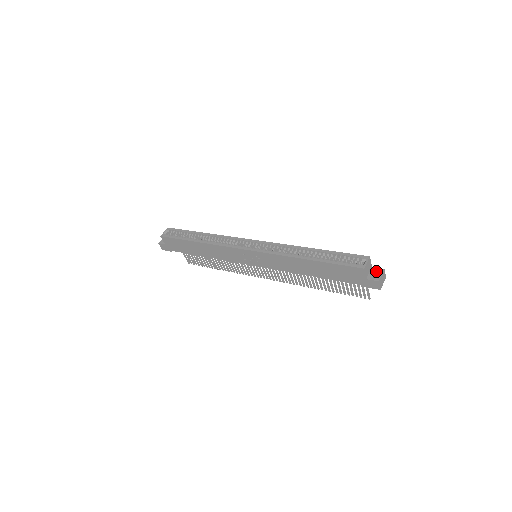
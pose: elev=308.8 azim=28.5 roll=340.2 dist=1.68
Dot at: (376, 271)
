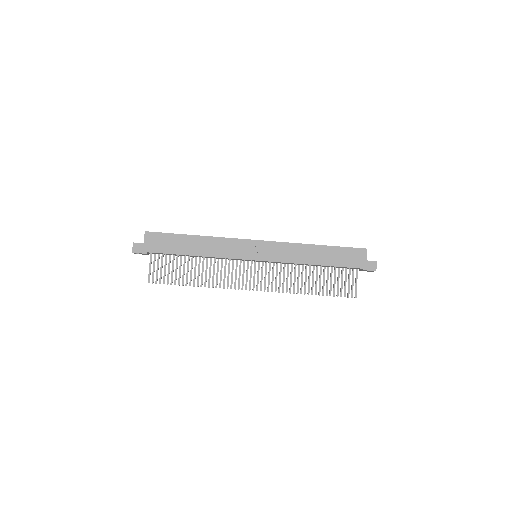
Dot at: occluded
